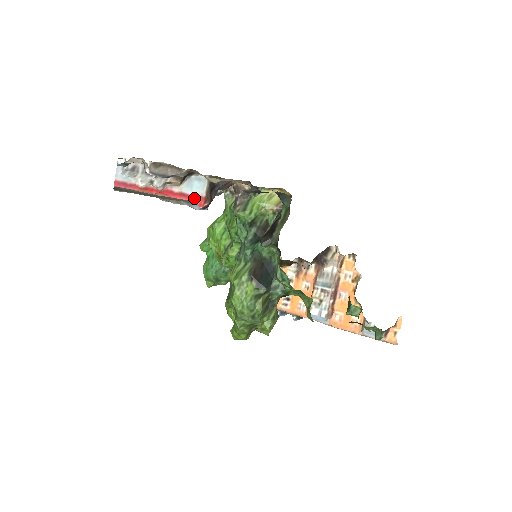
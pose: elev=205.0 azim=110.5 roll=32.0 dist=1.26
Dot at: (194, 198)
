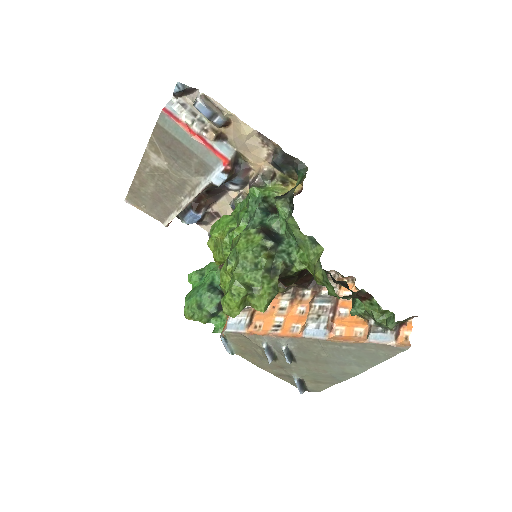
Dot at: (221, 156)
